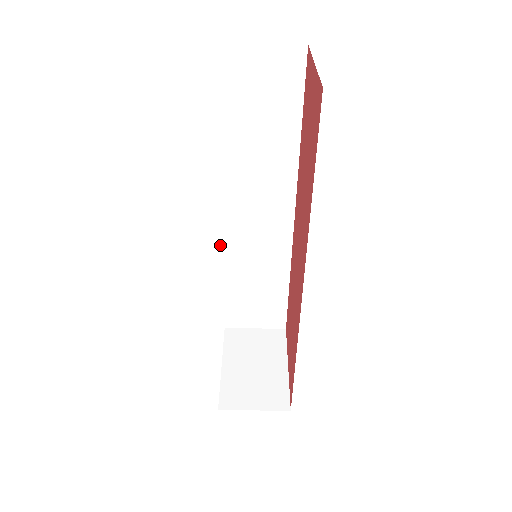
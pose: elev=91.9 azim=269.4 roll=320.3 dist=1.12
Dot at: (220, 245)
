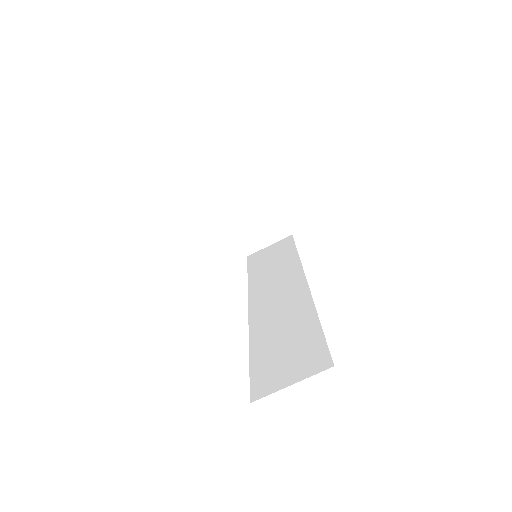
Dot at: occluded
